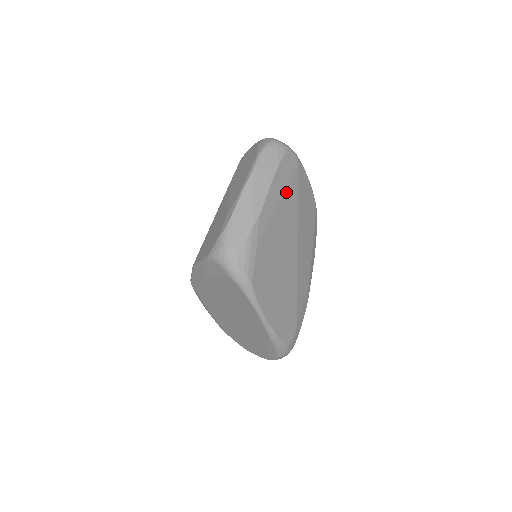
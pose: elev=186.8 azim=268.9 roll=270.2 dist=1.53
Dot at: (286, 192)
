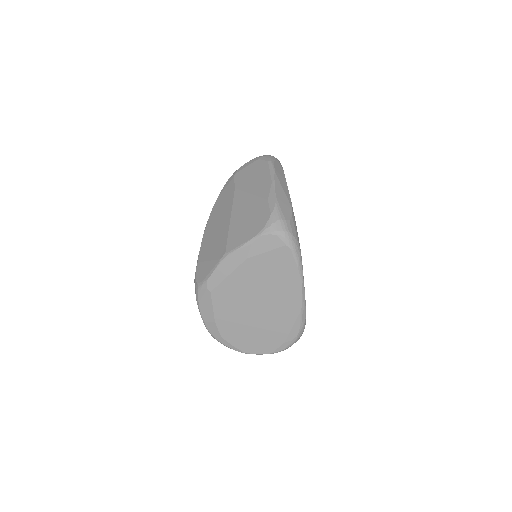
Dot at: occluded
